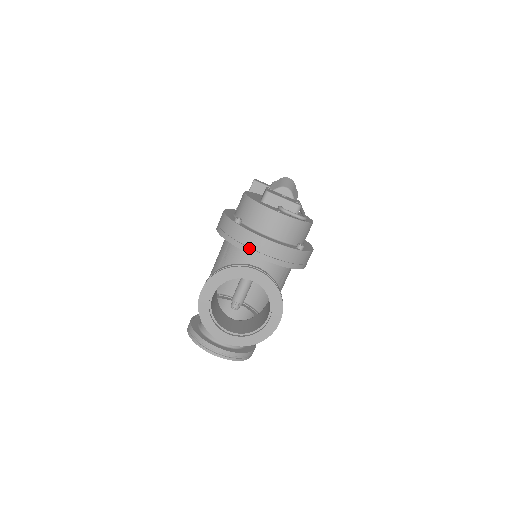
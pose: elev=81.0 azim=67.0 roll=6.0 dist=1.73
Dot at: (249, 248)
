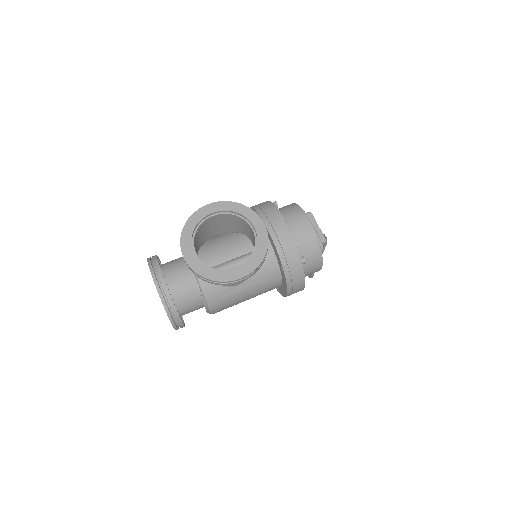
Dot at: (268, 220)
